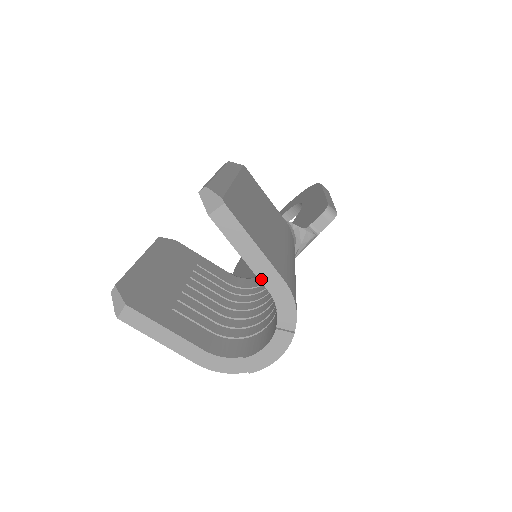
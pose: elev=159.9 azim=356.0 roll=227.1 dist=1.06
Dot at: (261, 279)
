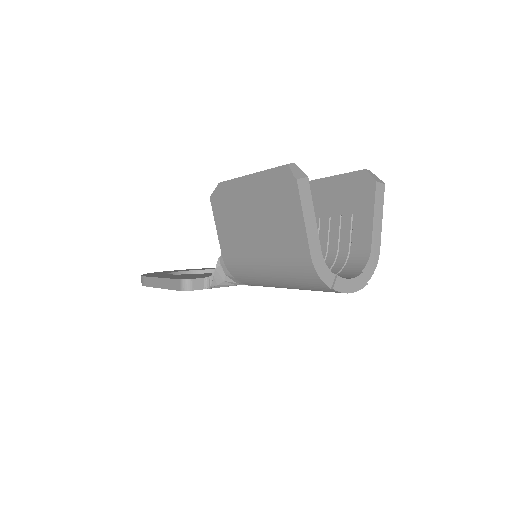
Dot at: (373, 237)
